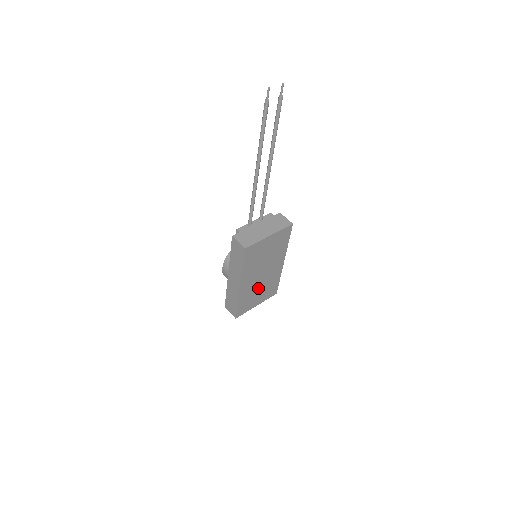
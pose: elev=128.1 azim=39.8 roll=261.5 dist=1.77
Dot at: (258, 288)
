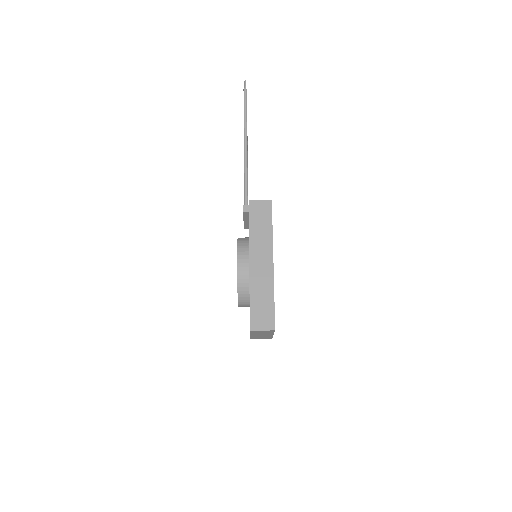
Dot at: occluded
